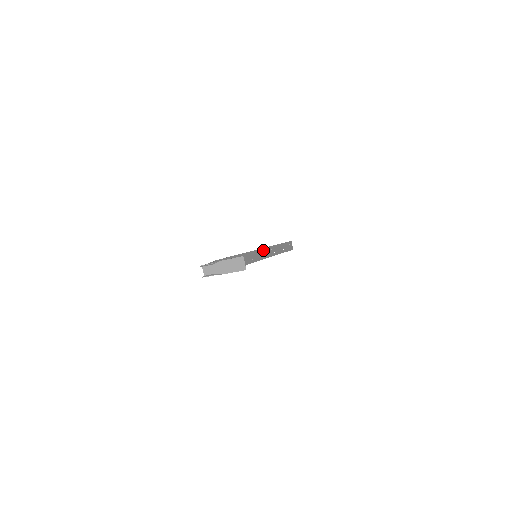
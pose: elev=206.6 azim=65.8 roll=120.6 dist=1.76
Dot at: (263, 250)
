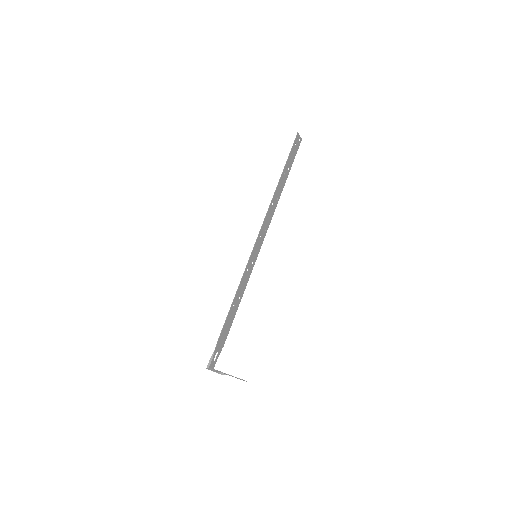
Dot at: (263, 226)
